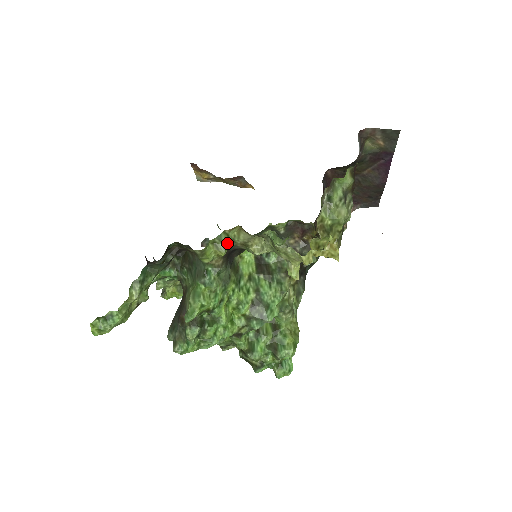
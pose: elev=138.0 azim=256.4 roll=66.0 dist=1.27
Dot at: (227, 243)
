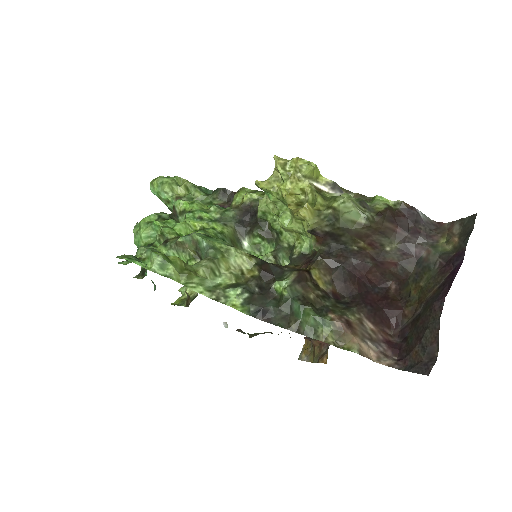
Dot at: (257, 193)
